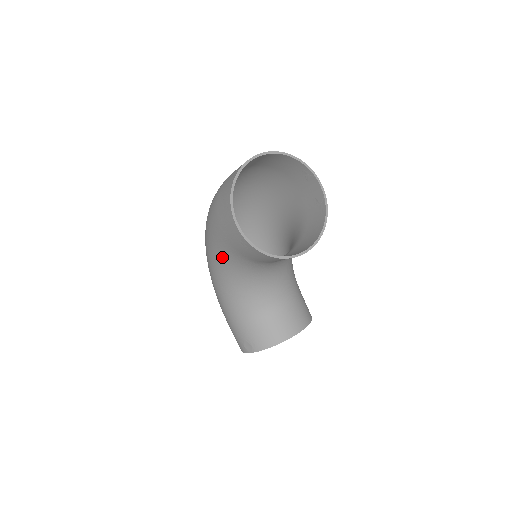
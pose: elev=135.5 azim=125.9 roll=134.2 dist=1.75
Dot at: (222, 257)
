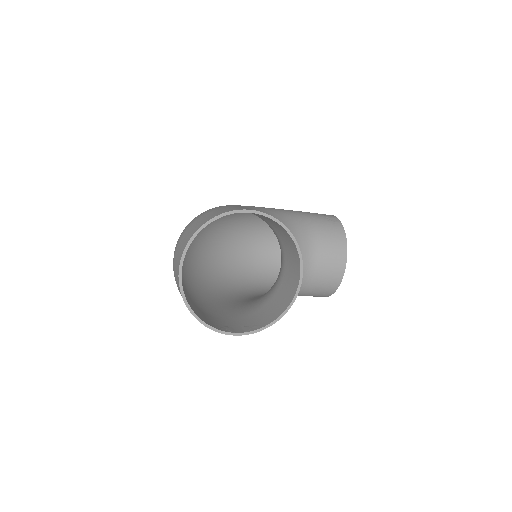
Dot at: occluded
